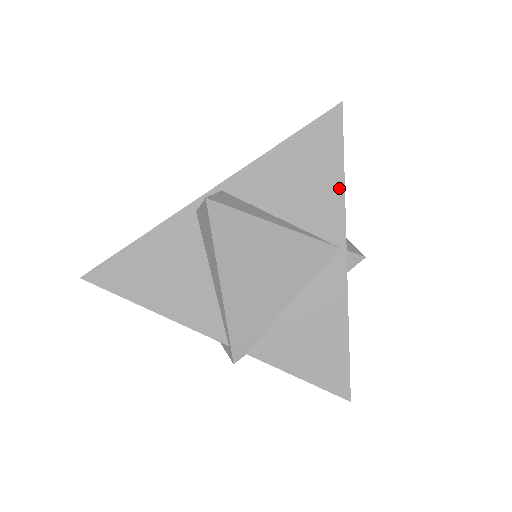
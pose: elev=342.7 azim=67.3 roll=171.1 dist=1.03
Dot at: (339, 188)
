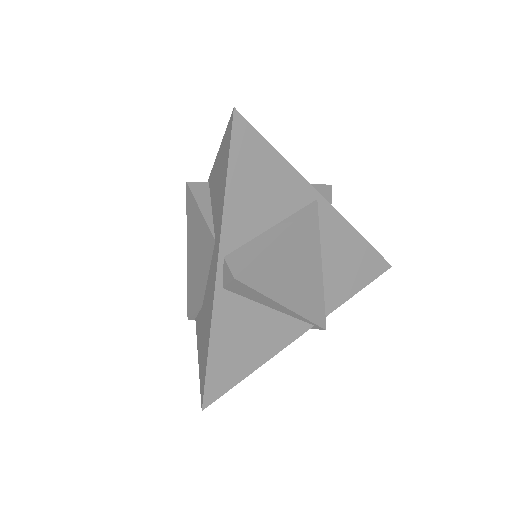
Dot at: (285, 166)
